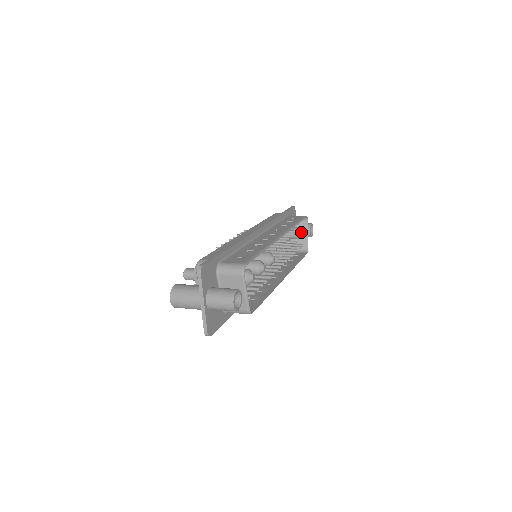
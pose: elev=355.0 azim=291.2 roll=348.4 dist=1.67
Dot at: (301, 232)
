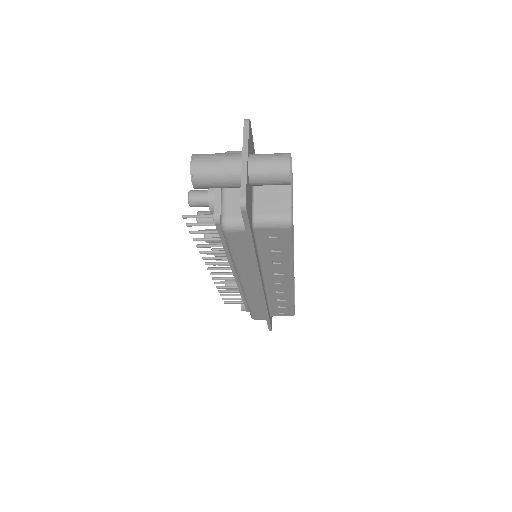
Dot at: occluded
